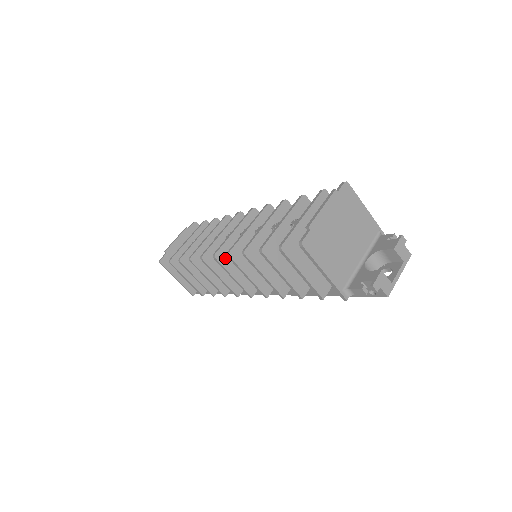
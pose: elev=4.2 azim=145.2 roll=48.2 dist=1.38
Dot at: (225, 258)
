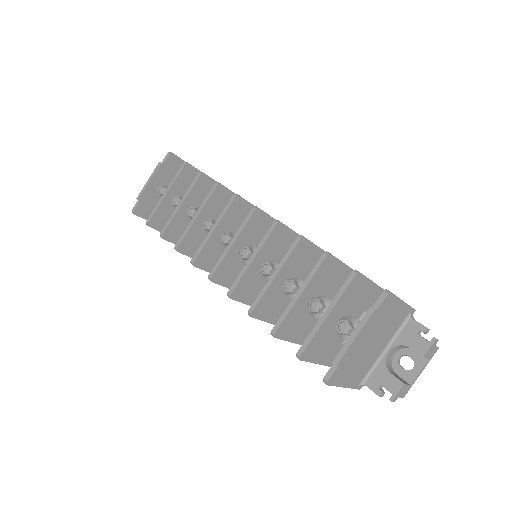
Dot at: (222, 276)
